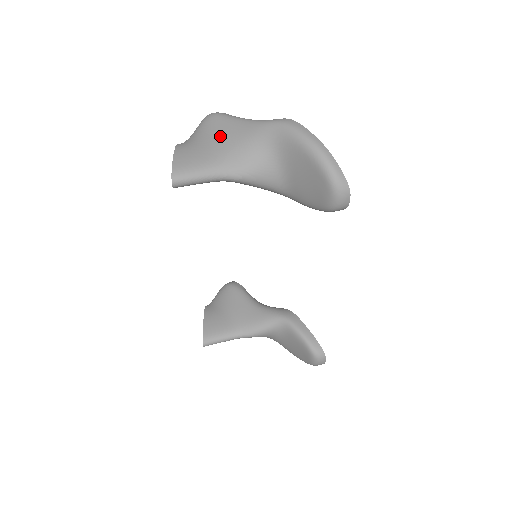
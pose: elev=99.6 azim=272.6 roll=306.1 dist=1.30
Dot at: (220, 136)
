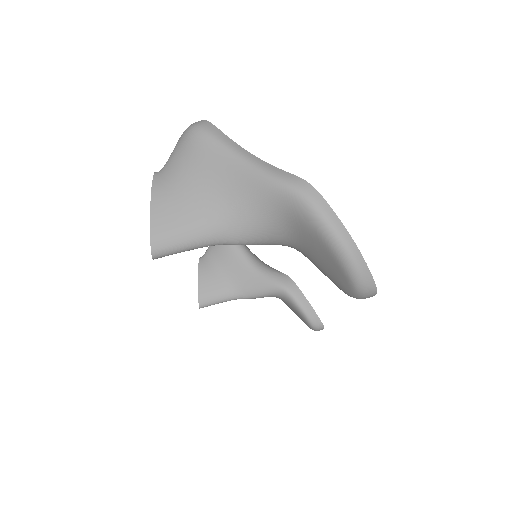
Dot at: (211, 181)
